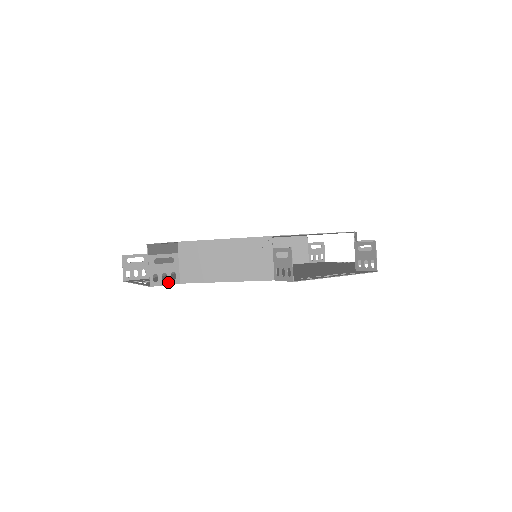
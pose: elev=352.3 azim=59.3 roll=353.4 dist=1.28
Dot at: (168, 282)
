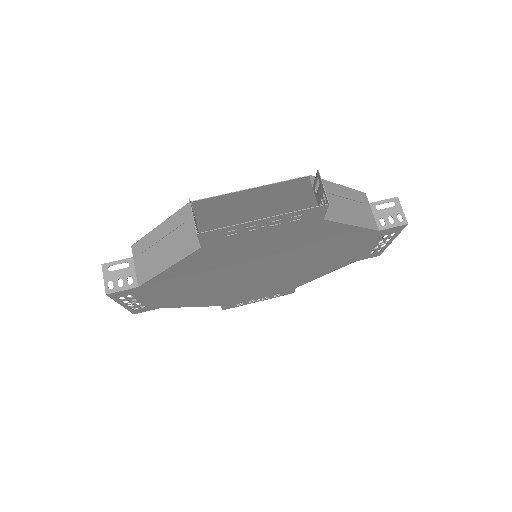
Dot at: (324, 210)
